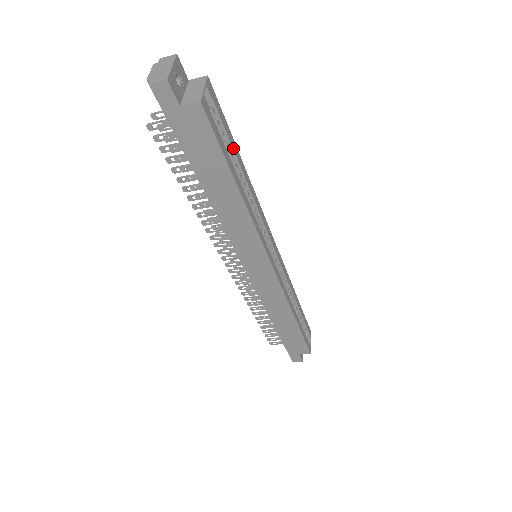
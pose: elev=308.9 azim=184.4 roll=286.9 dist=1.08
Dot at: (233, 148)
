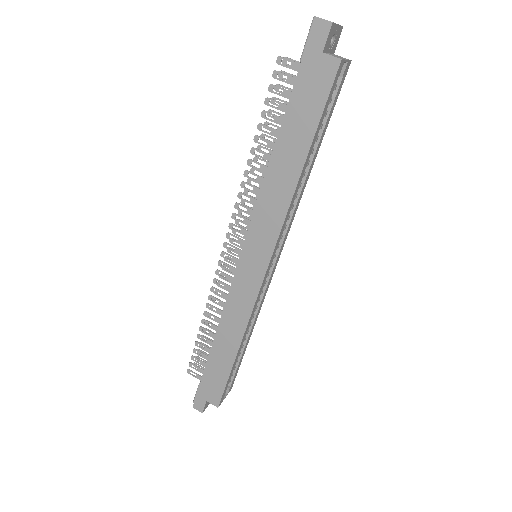
Dot at: (322, 134)
